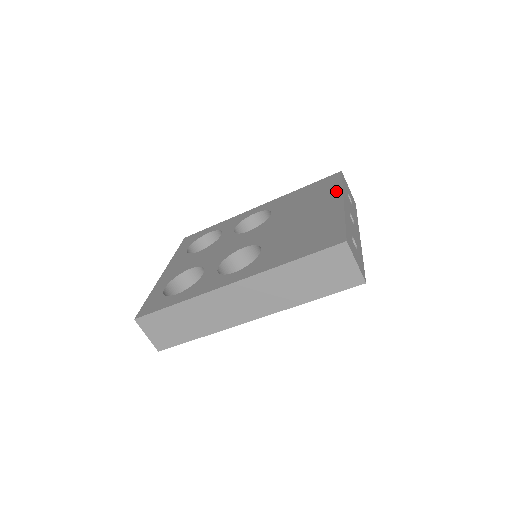
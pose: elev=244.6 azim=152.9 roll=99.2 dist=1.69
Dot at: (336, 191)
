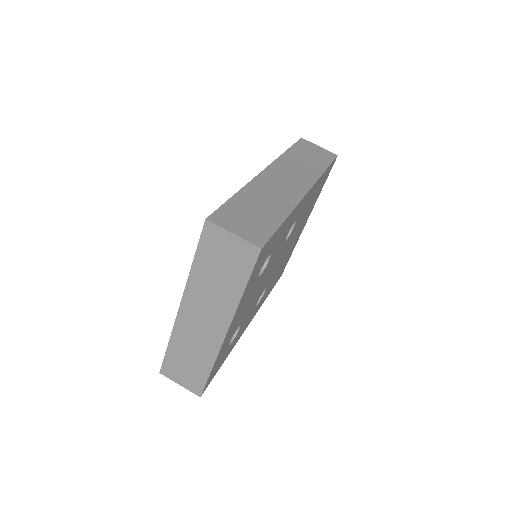
Dot at: occluded
